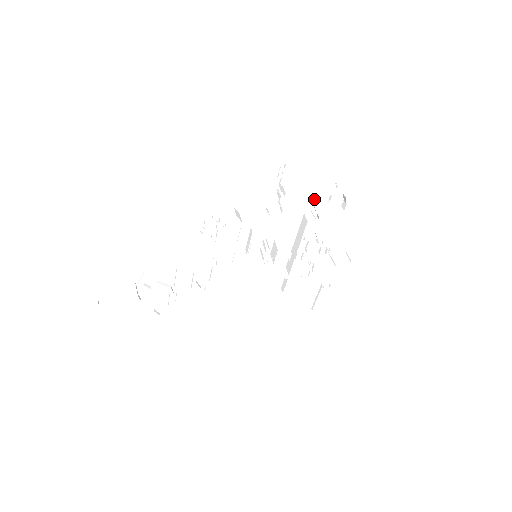
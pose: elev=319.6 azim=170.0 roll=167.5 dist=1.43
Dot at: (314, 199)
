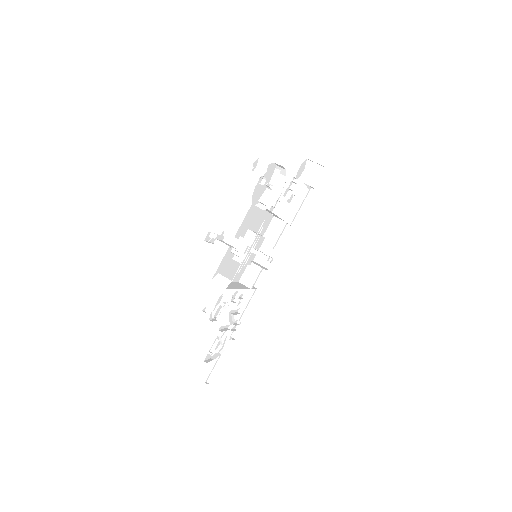
Dot at: (255, 199)
